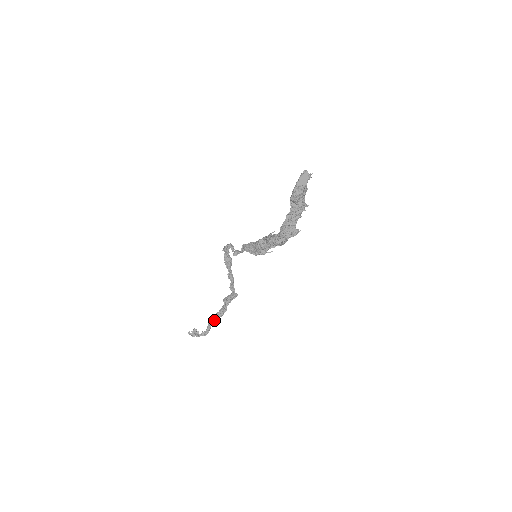
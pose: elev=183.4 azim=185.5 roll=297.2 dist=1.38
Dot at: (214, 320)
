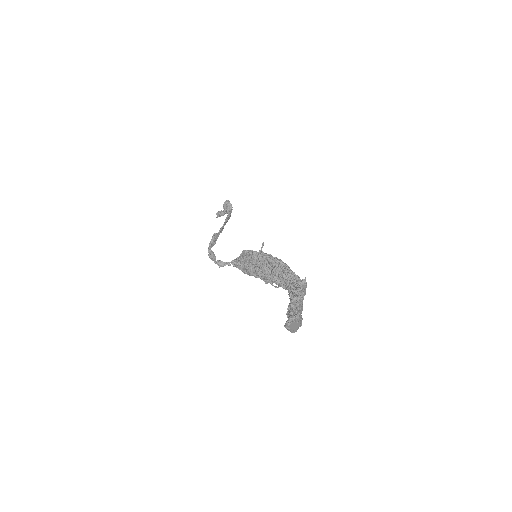
Dot at: occluded
